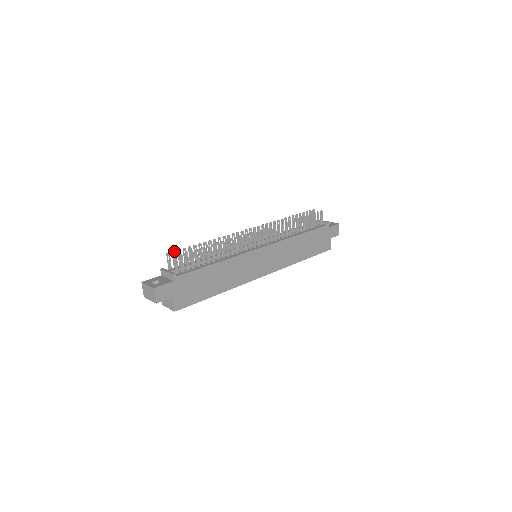
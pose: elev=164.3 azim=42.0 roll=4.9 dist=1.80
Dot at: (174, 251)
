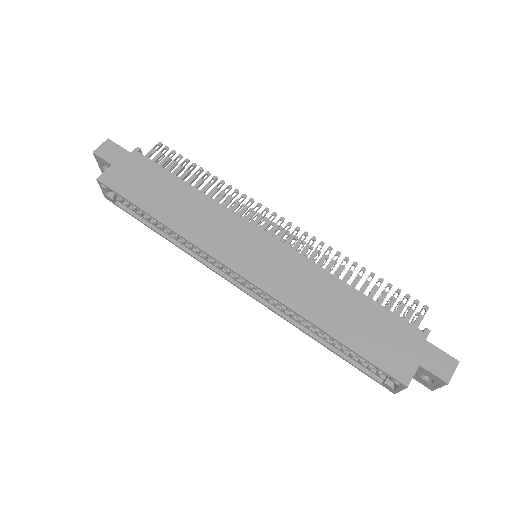
Dot at: occluded
